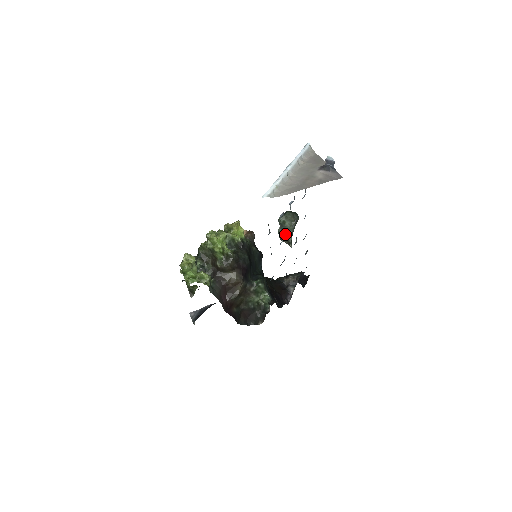
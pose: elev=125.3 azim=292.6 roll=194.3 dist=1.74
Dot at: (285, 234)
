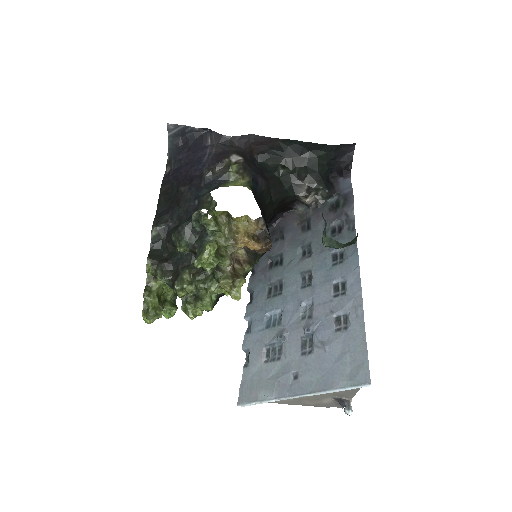
Dot at: occluded
